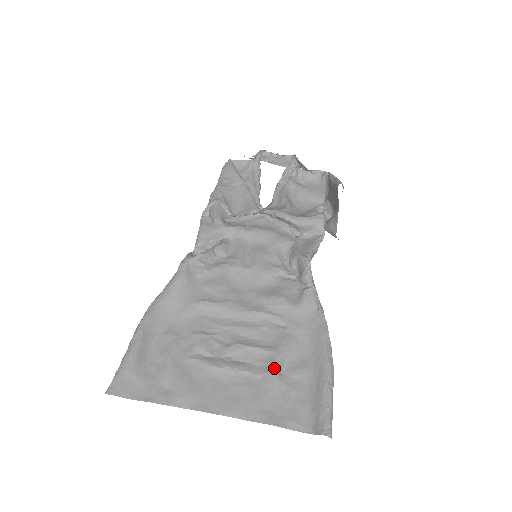
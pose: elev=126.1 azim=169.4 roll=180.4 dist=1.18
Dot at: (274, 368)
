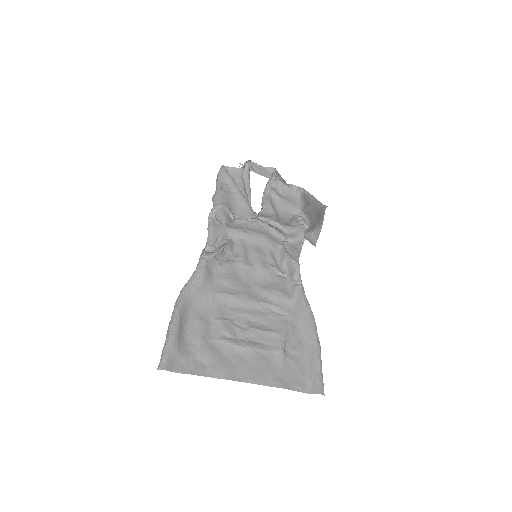
Dot at: (281, 347)
